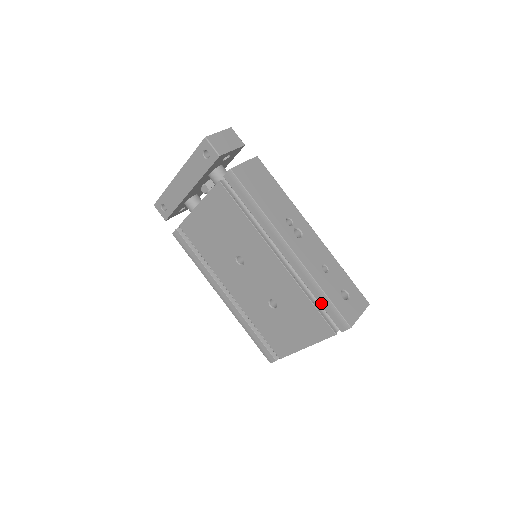
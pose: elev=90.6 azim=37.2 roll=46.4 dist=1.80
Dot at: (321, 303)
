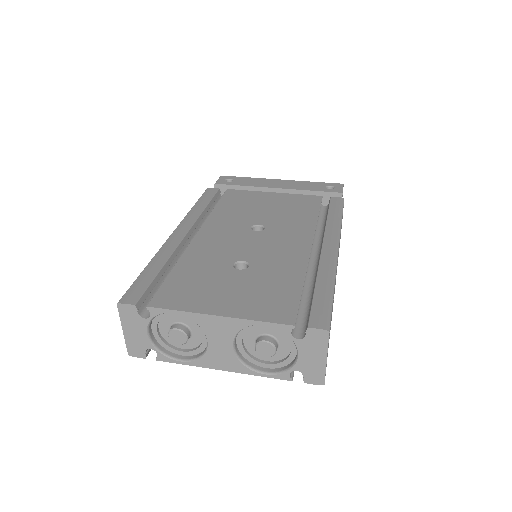
Dot at: (317, 293)
